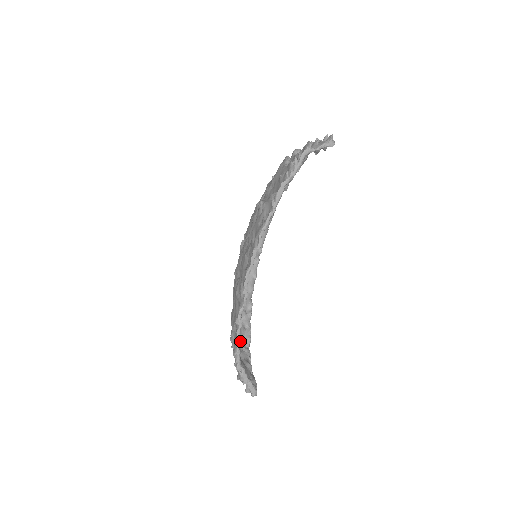
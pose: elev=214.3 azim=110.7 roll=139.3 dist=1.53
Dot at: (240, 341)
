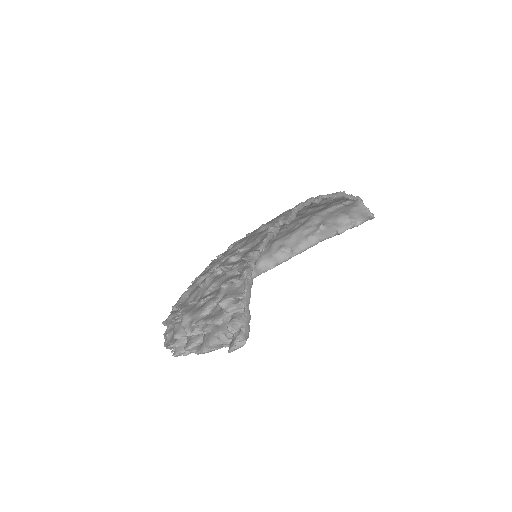
Dot at: occluded
